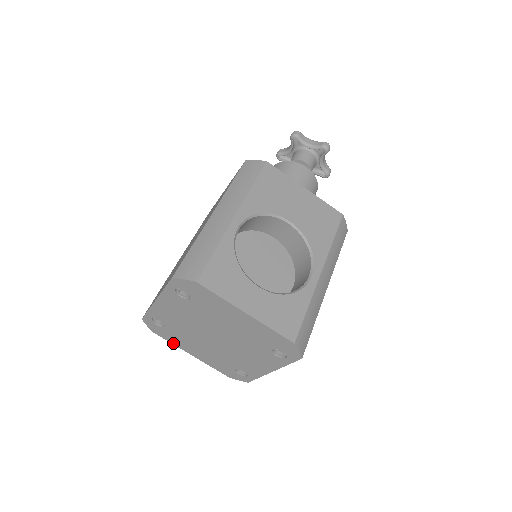
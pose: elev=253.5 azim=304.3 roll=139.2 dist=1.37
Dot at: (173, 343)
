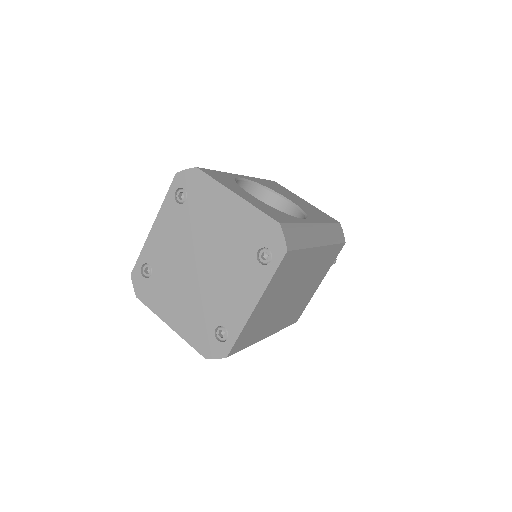
Dot at: (154, 310)
